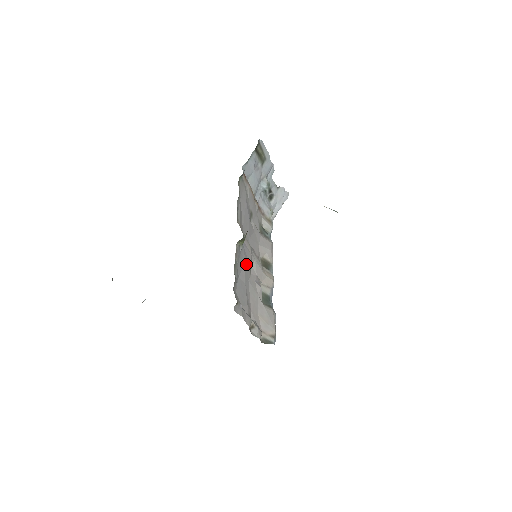
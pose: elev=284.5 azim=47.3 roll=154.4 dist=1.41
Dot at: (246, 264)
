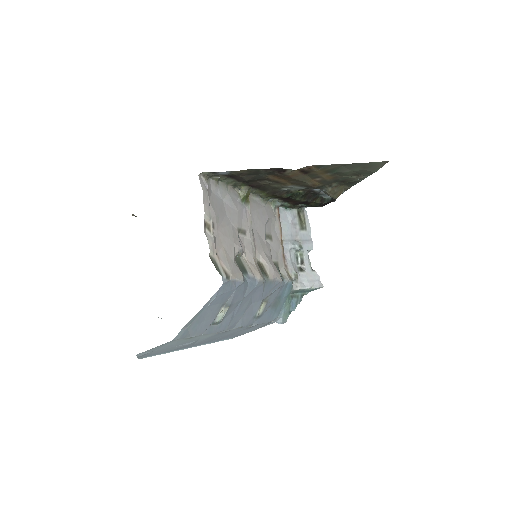
Dot at: (237, 215)
